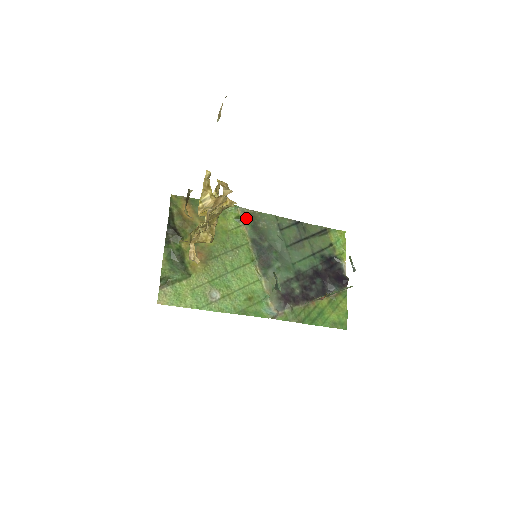
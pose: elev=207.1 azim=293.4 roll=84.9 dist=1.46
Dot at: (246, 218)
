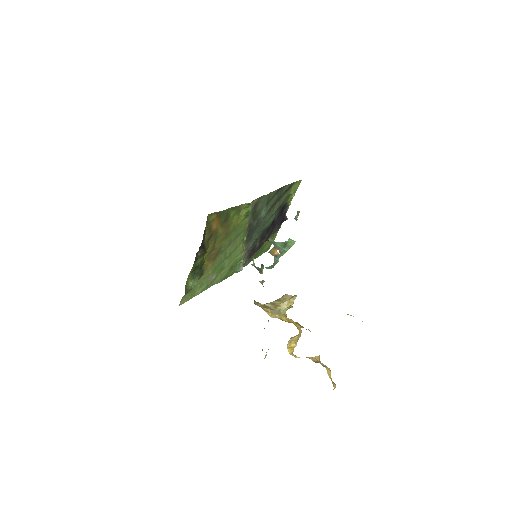
Dot at: (252, 209)
